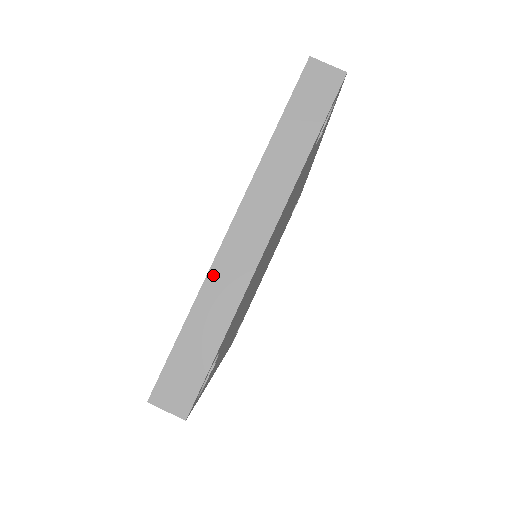
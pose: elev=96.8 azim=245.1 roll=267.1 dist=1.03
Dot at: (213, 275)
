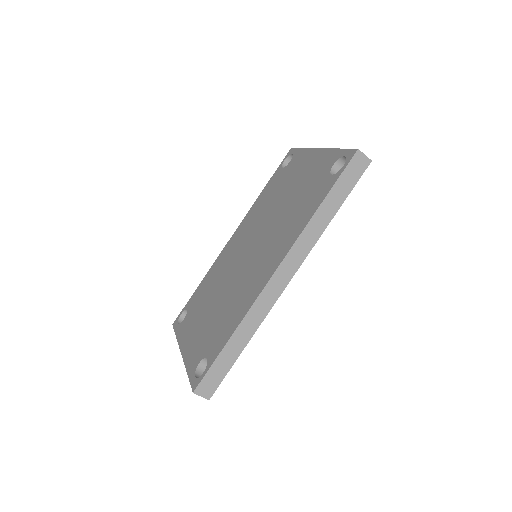
Dot at: occluded
